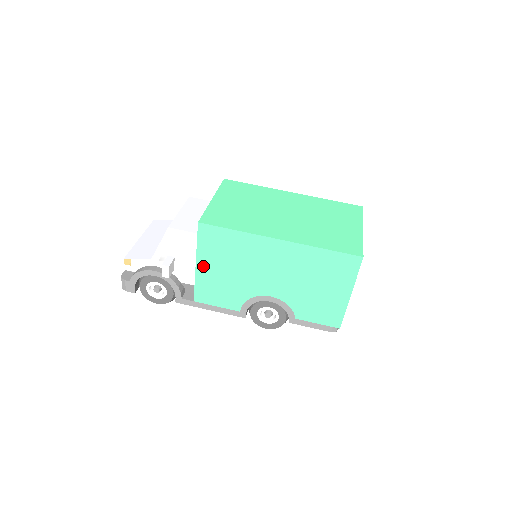
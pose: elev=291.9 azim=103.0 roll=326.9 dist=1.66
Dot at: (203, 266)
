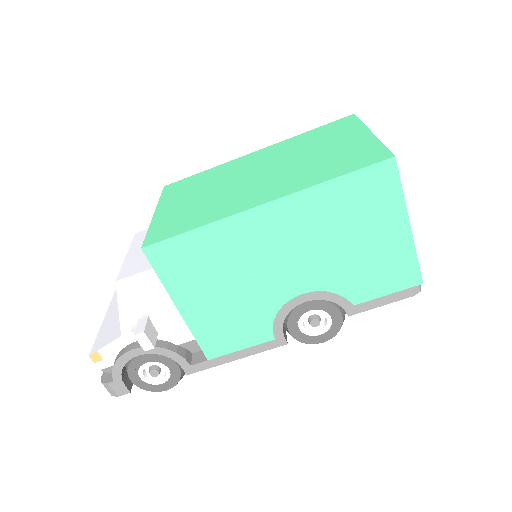
Dot at: (188, 306)
